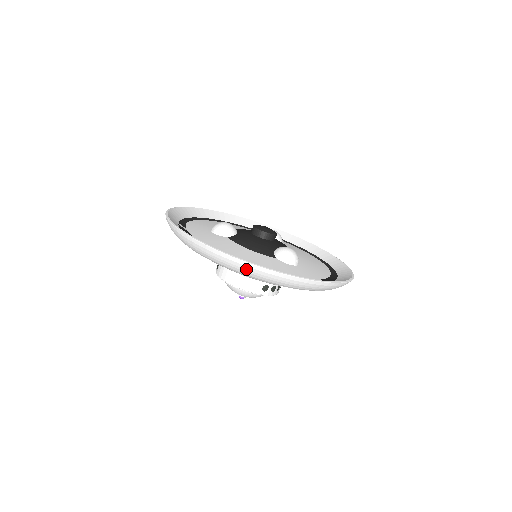
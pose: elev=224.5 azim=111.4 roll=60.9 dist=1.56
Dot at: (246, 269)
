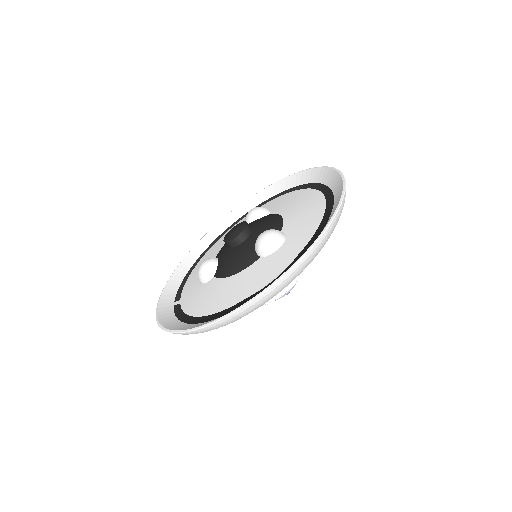
Dot at: (231, 320)
